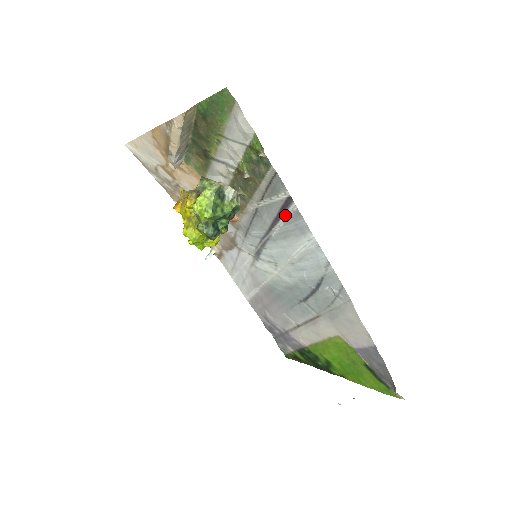
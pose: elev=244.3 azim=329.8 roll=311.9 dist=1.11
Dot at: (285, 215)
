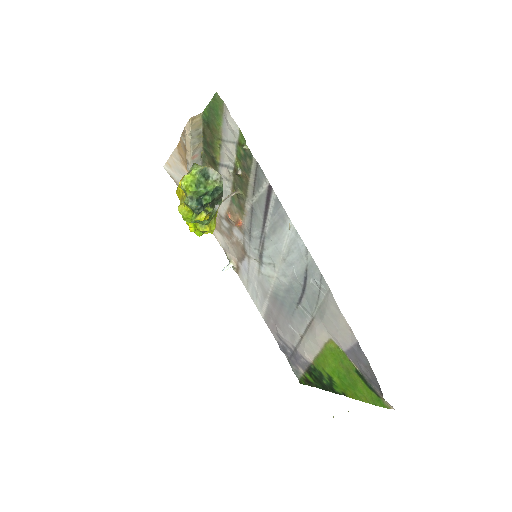
Dot at: (270, 206)
